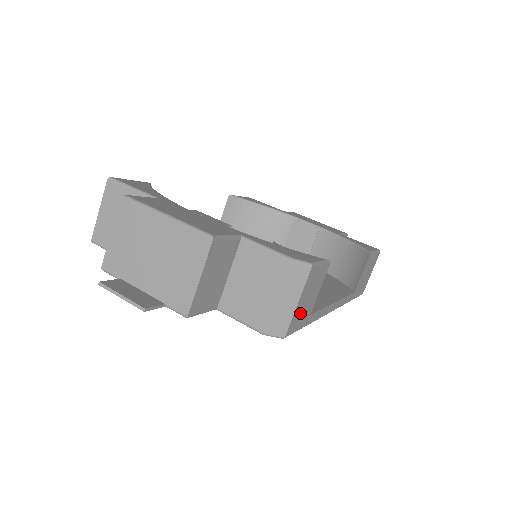
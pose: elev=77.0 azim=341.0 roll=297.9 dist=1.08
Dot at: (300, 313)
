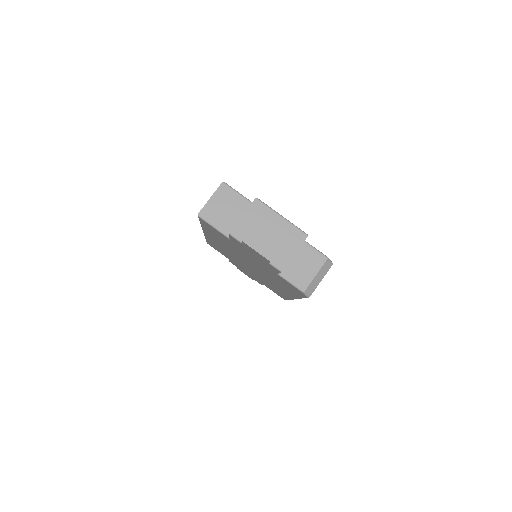
Dot at: occluded
